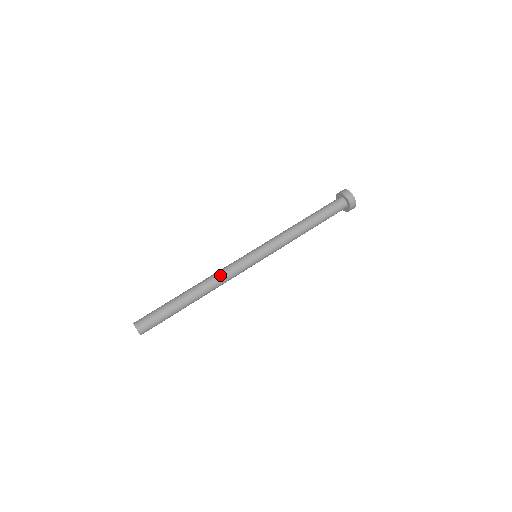
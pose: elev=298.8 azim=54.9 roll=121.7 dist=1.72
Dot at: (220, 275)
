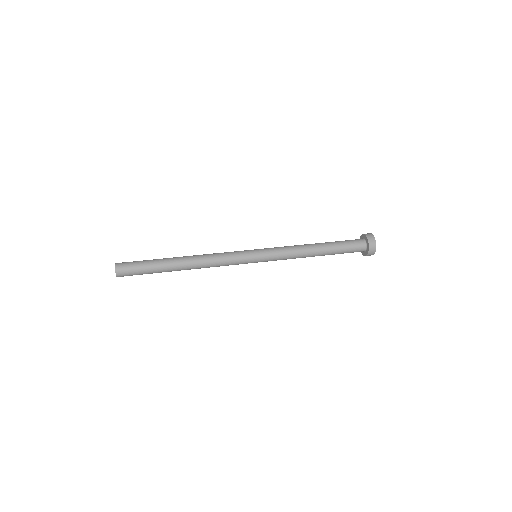
Dot at: (213, 256)
